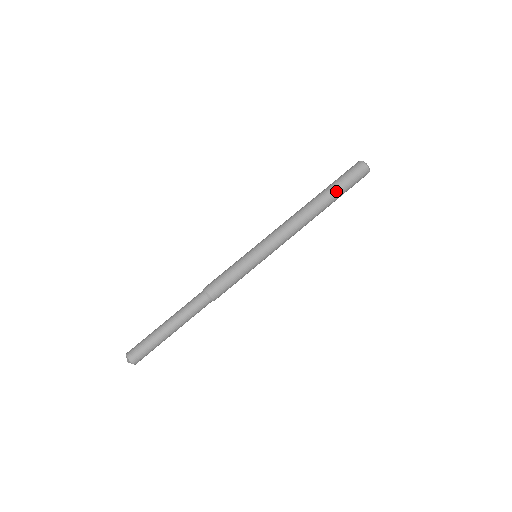
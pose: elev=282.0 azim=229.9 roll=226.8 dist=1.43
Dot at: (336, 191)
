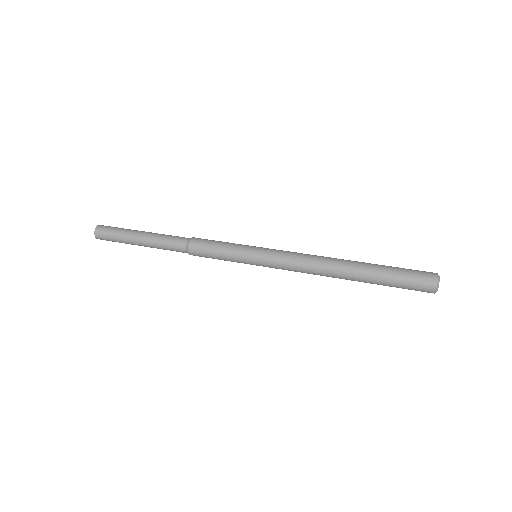
Dot at: (381, 265)
